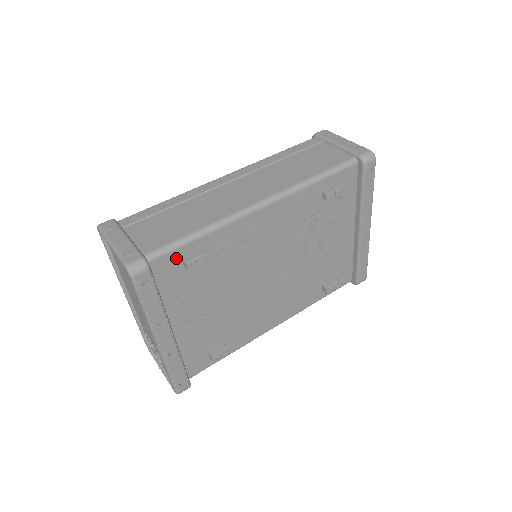
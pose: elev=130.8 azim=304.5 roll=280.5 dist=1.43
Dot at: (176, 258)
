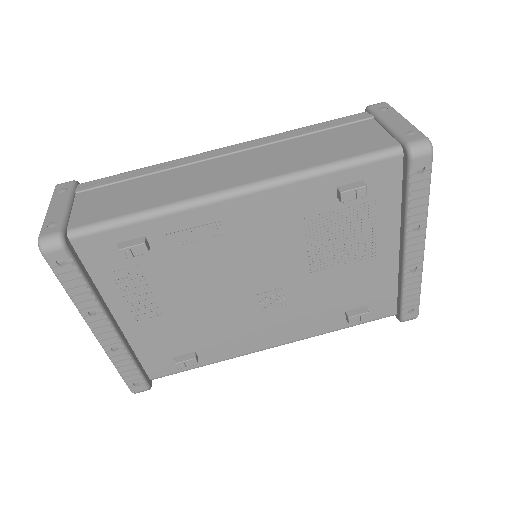
Dot at: (110, 241)
